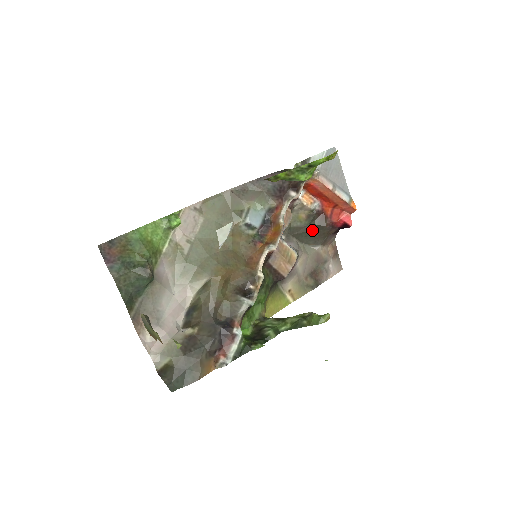
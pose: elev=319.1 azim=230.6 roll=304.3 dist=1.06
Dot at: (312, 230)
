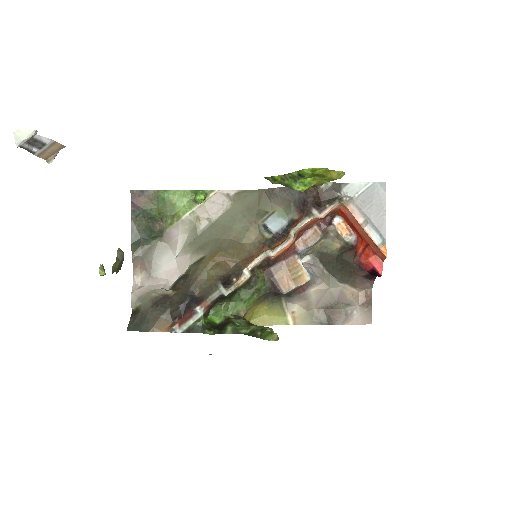
Dot at: (339, 263)
